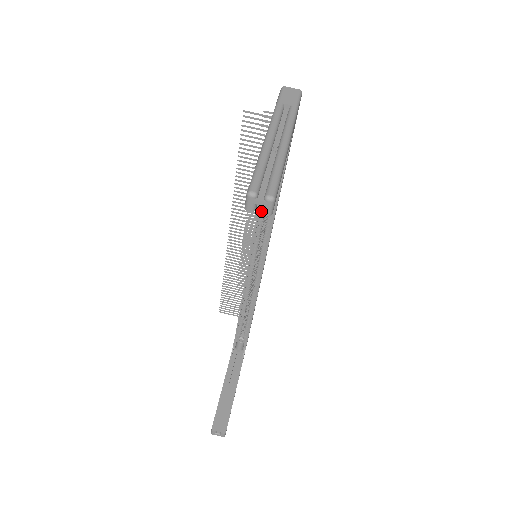
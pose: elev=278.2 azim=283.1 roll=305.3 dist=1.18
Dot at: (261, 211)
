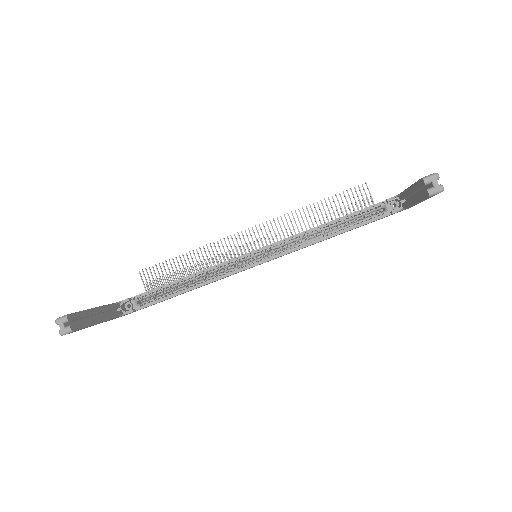
Dot at: (427, 189)
